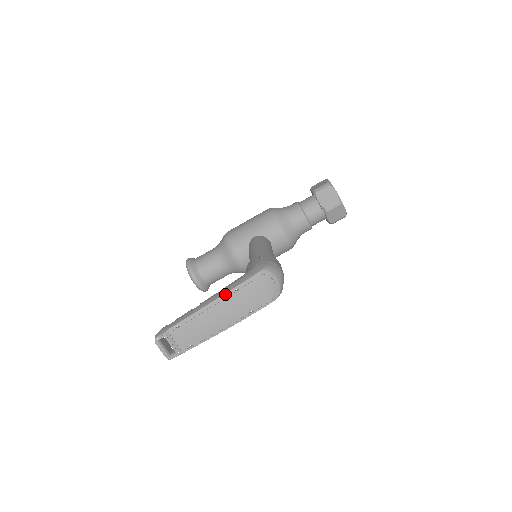
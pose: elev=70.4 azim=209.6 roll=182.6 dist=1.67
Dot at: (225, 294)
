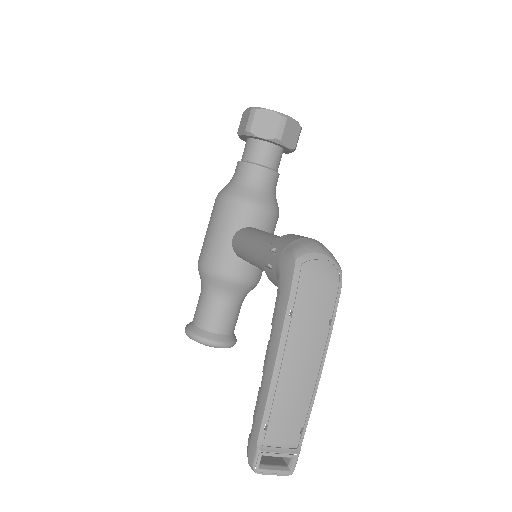
Dot at: (282, 332)
